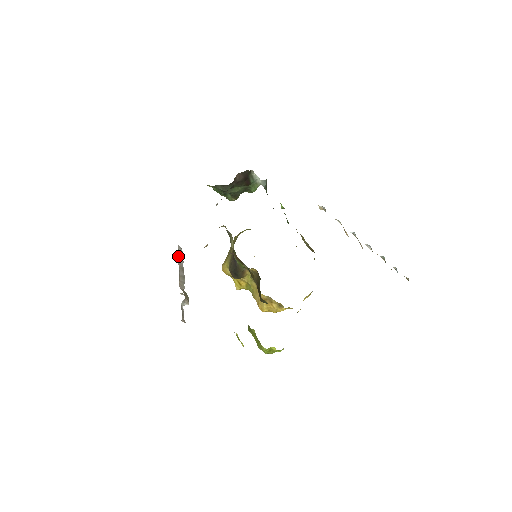
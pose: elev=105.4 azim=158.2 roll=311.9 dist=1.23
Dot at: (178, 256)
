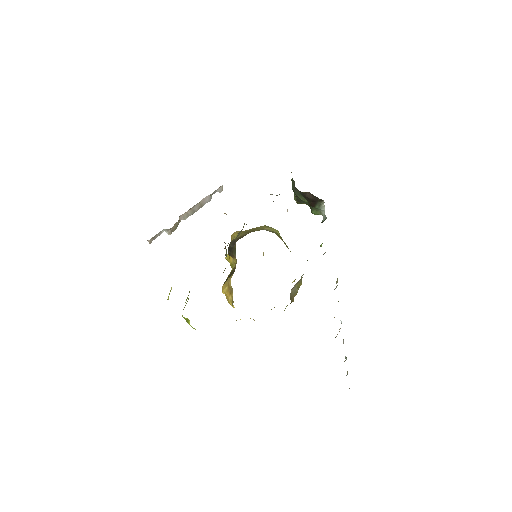
Dot at: (210, 194)
